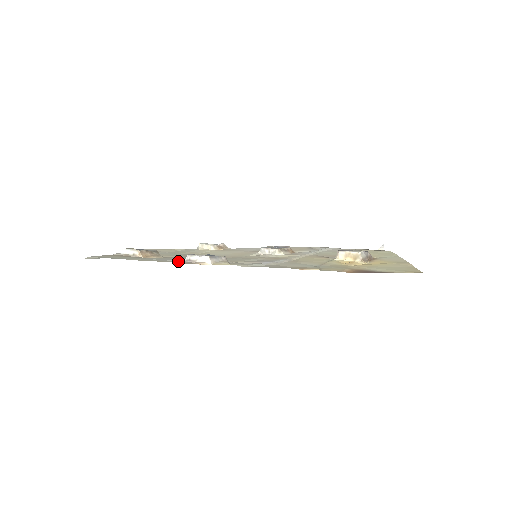
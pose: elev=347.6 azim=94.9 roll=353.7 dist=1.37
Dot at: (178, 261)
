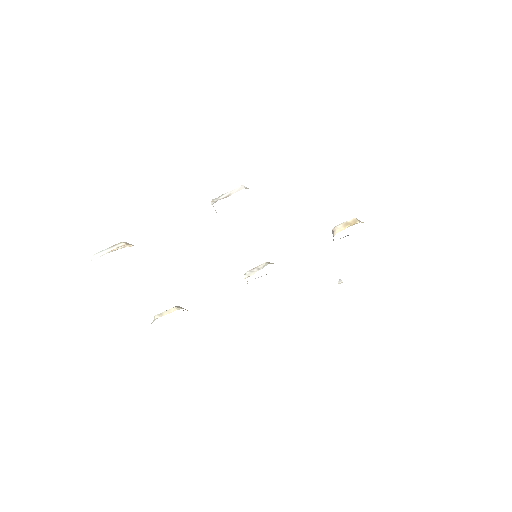
Dot at: occluded
